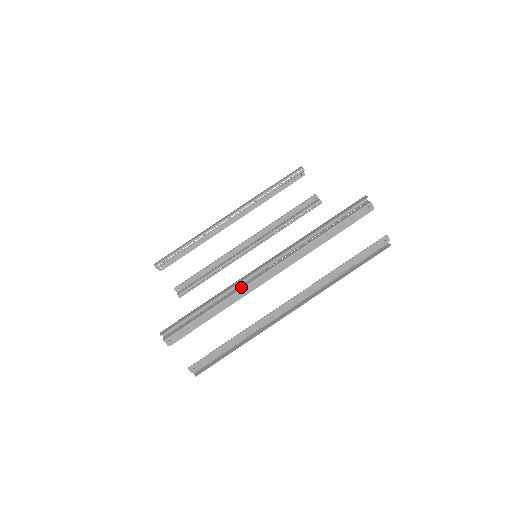
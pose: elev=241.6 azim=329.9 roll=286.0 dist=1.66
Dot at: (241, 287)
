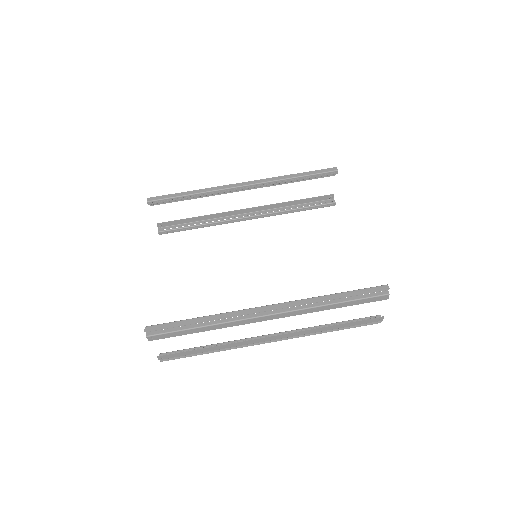
Dot at: (238, 318)
